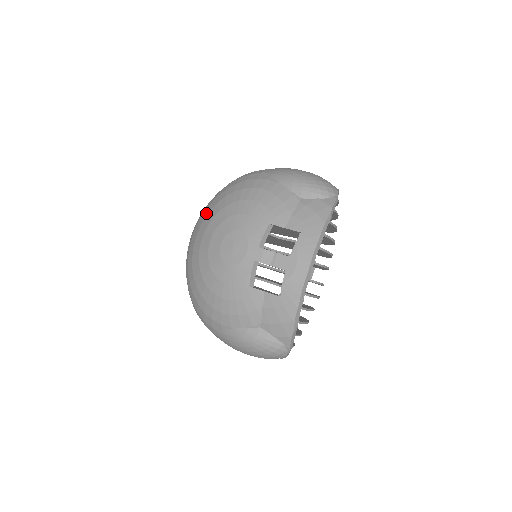
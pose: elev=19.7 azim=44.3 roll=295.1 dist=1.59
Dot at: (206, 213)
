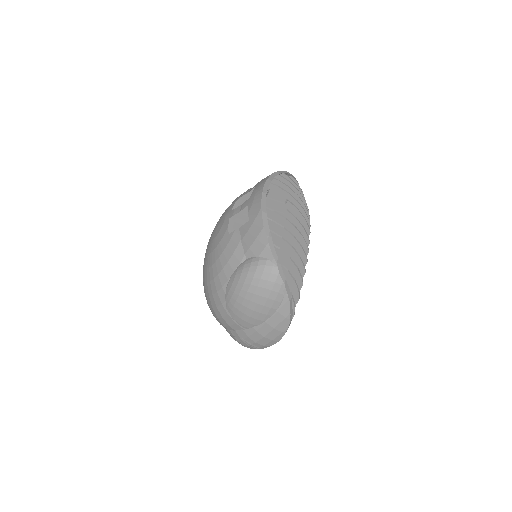
Dot at: occluded
